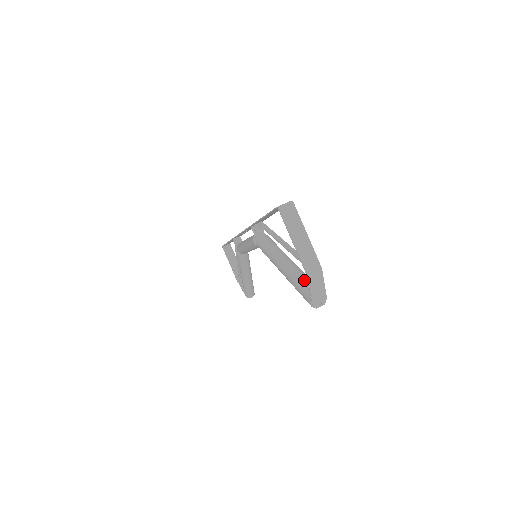
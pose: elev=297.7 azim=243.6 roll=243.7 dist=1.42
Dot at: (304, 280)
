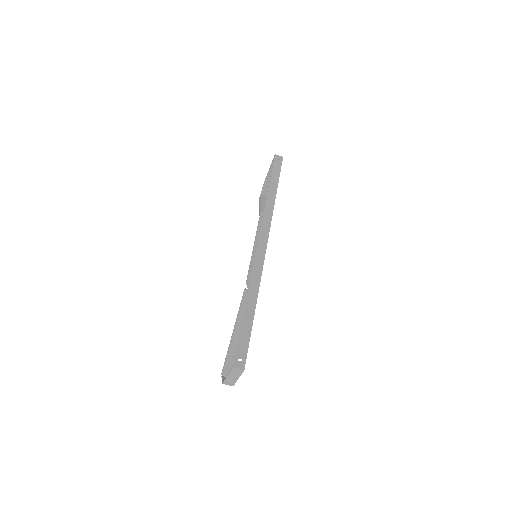
Dot at: occluded
